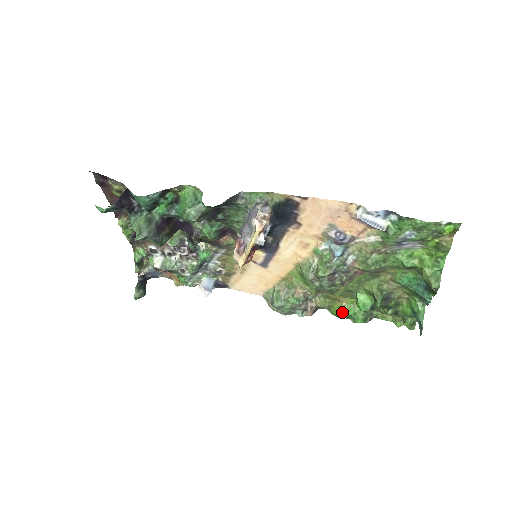
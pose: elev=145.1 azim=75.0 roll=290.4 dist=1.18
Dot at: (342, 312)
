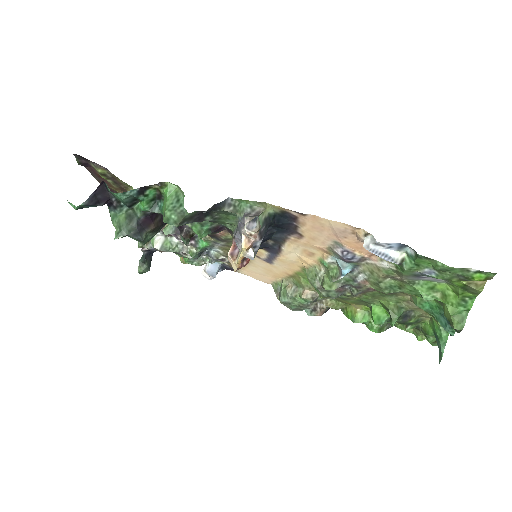
Dot at: (355, 319)
